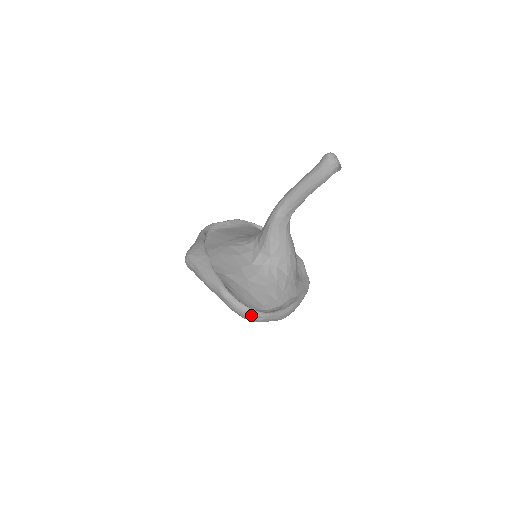
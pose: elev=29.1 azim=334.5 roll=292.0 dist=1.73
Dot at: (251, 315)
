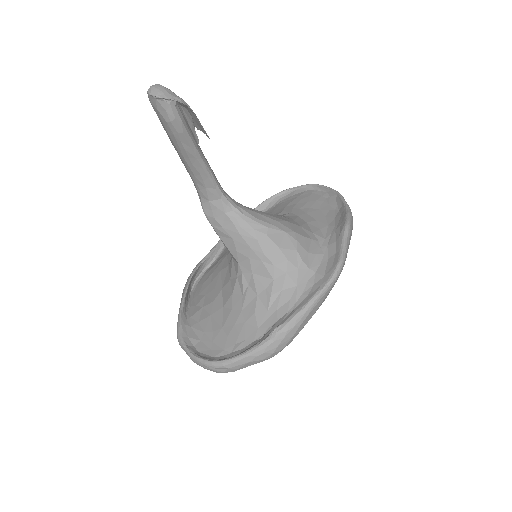
Dot at: (208, 368)
